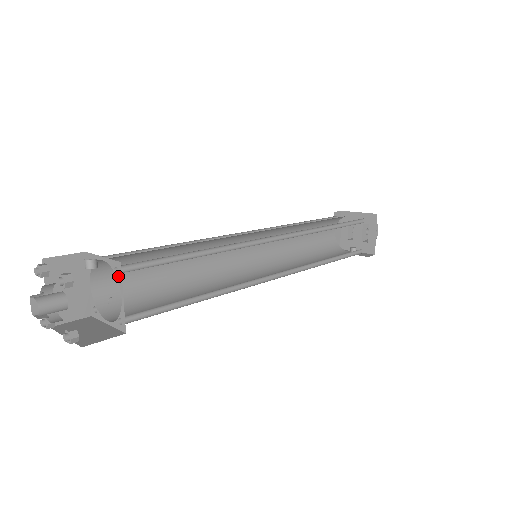
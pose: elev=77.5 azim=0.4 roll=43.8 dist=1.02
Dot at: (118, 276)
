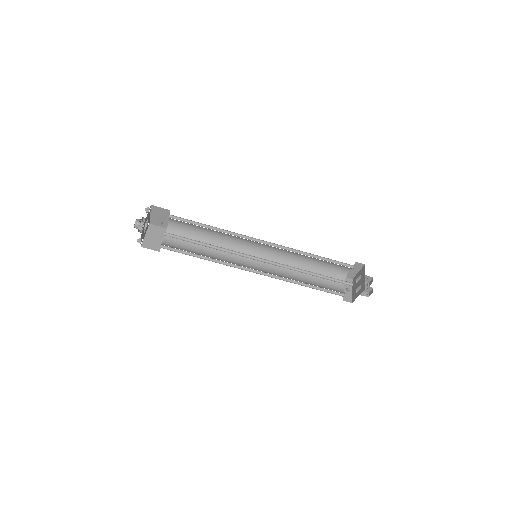
Dot at: occluded
